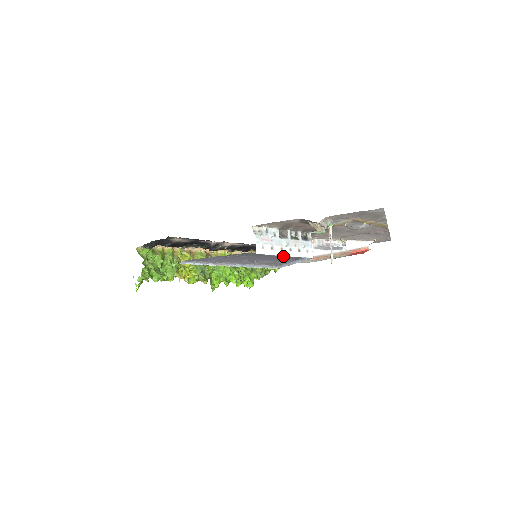
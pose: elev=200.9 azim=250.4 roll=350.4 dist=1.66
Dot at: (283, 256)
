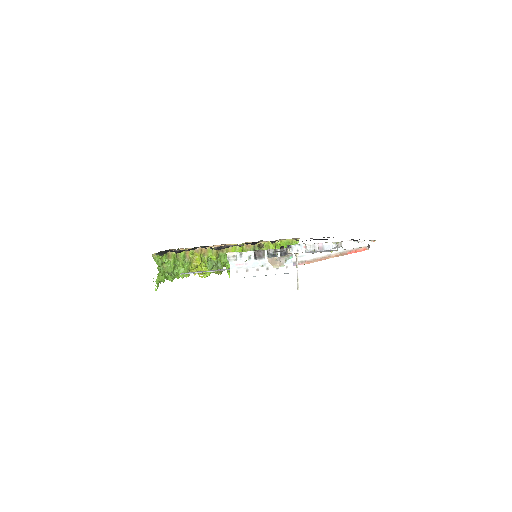
Dot at: occluded
